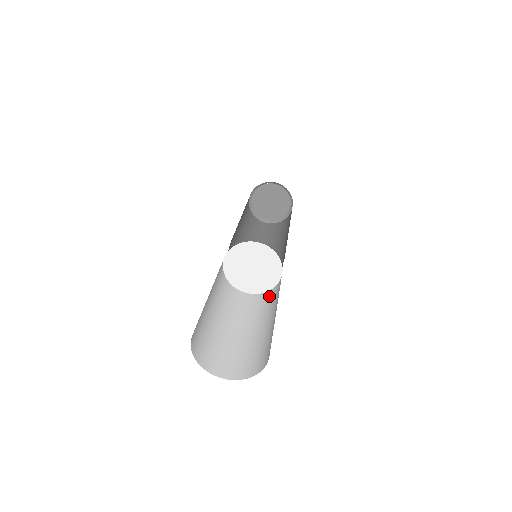
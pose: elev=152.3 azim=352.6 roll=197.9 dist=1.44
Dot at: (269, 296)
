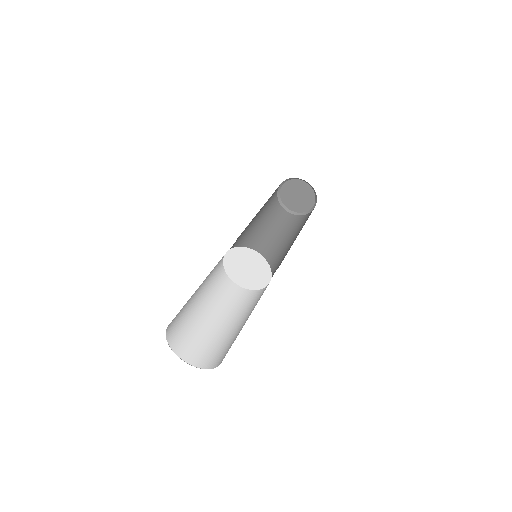
Dot at: (259, 295)
